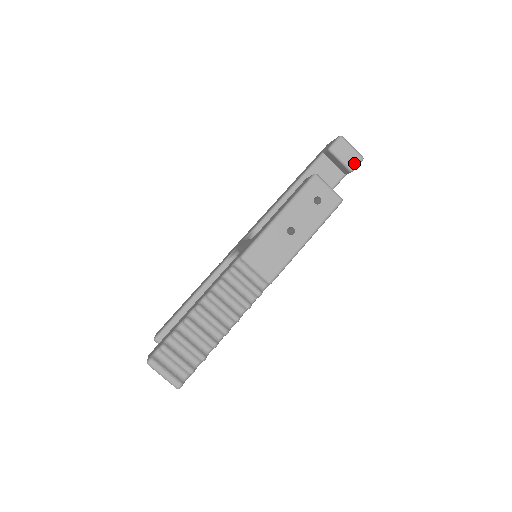
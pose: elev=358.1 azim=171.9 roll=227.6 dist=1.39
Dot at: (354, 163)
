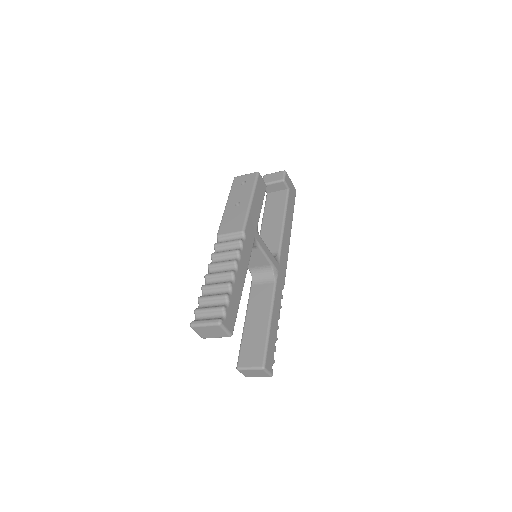
Dot at: (281, 176)
